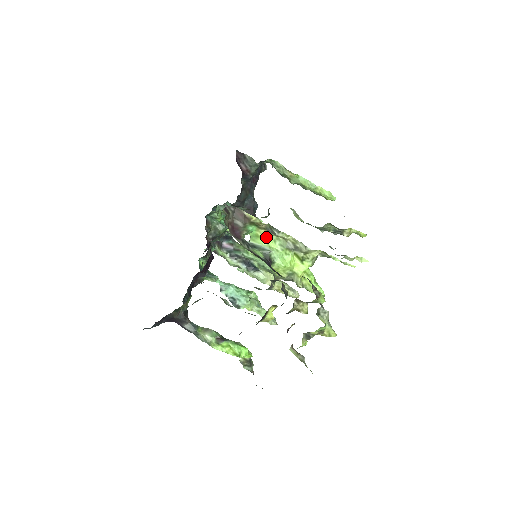
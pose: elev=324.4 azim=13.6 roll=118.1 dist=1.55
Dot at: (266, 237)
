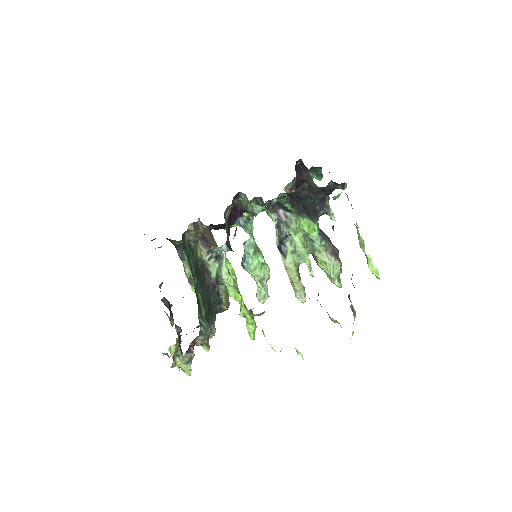
Dot at: (229, 265)
